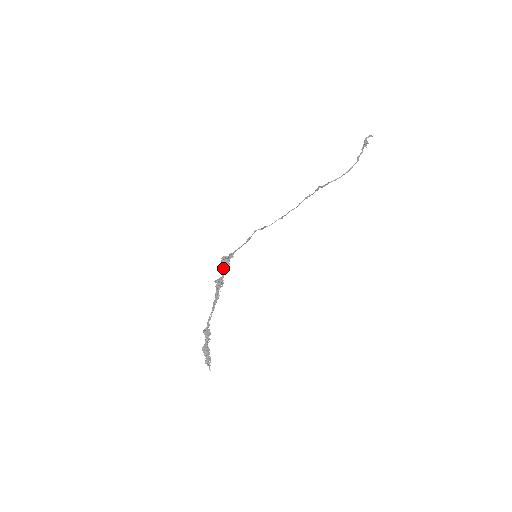
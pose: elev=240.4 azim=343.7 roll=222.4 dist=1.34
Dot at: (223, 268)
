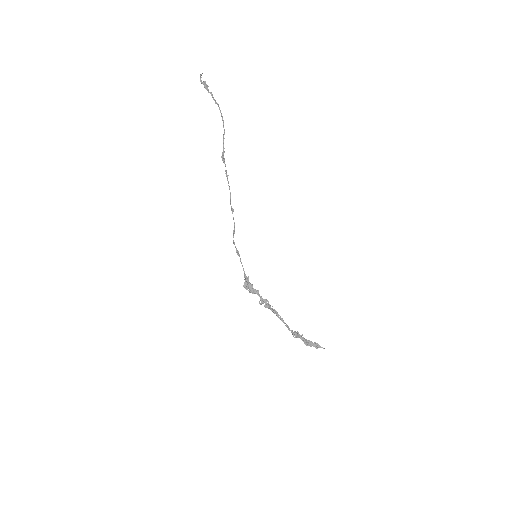
Dot at: (253, 292)
